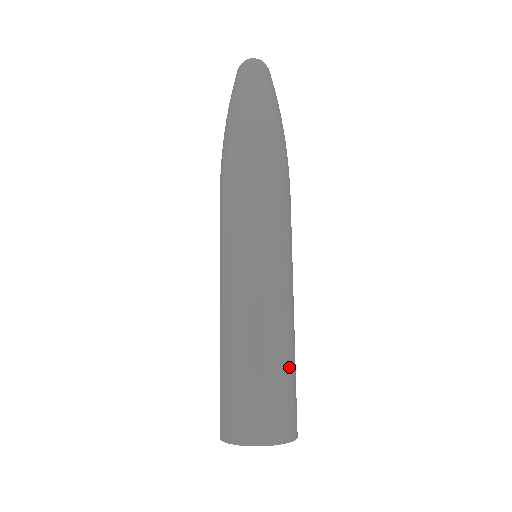
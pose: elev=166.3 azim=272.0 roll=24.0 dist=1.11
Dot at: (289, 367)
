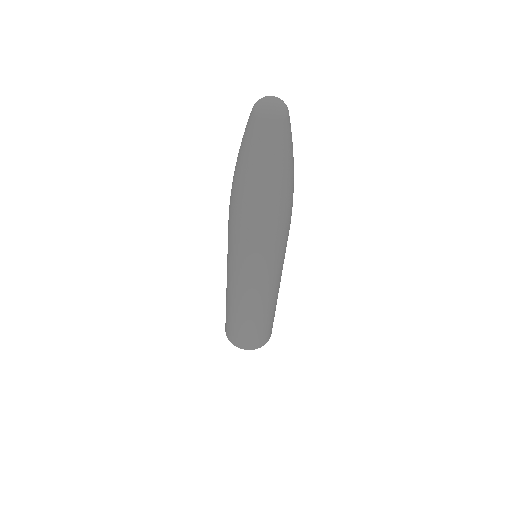
Dot at: (273, 316)
